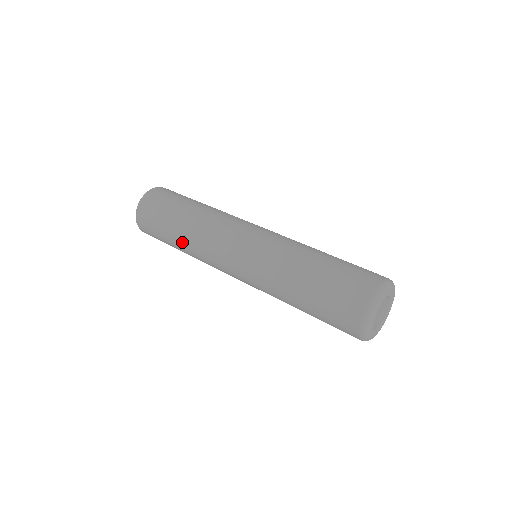
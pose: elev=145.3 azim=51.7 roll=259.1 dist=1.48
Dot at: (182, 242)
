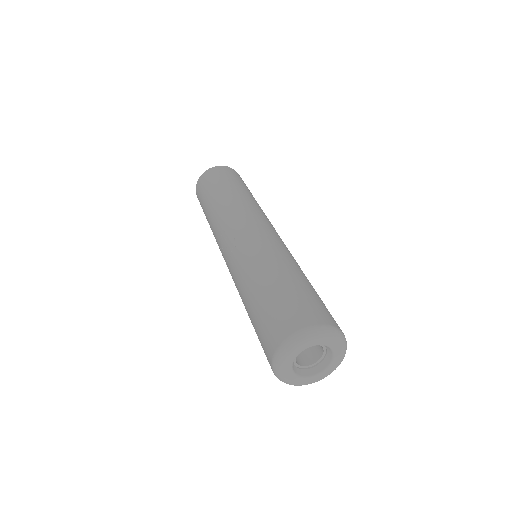
Dot at: (209, 218)
